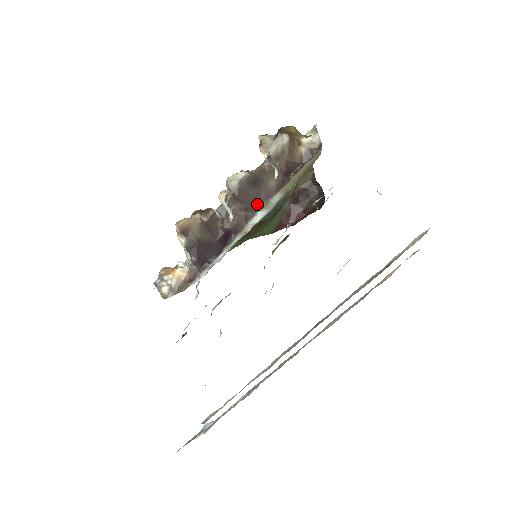
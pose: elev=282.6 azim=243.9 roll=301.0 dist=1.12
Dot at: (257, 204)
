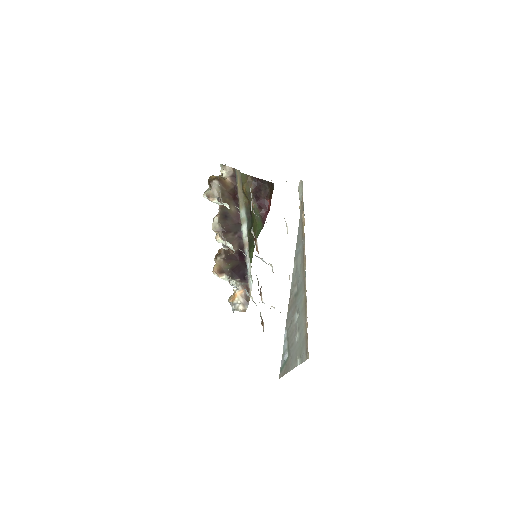
Dot at: (237, 225)
